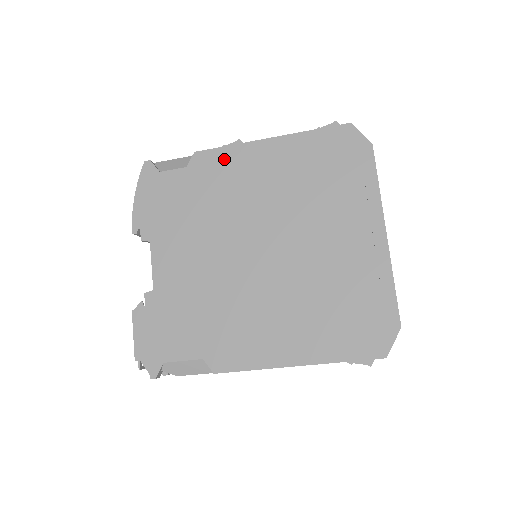
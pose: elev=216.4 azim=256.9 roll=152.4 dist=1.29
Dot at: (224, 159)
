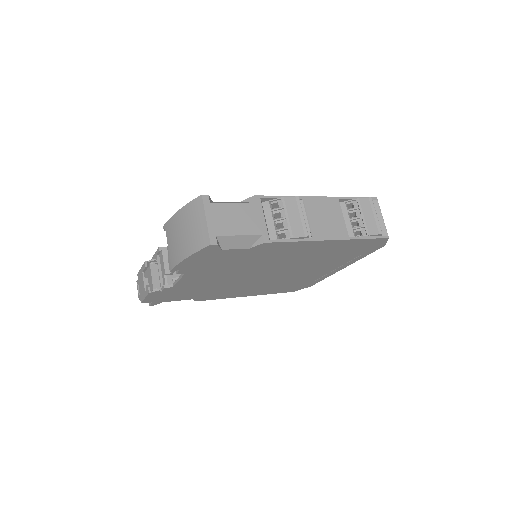
Dot at: (285, 247)
